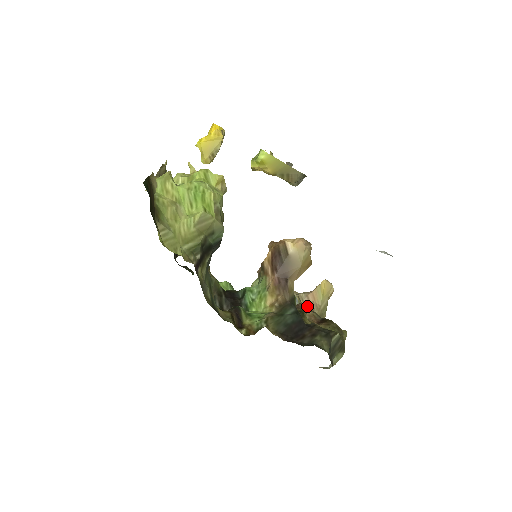
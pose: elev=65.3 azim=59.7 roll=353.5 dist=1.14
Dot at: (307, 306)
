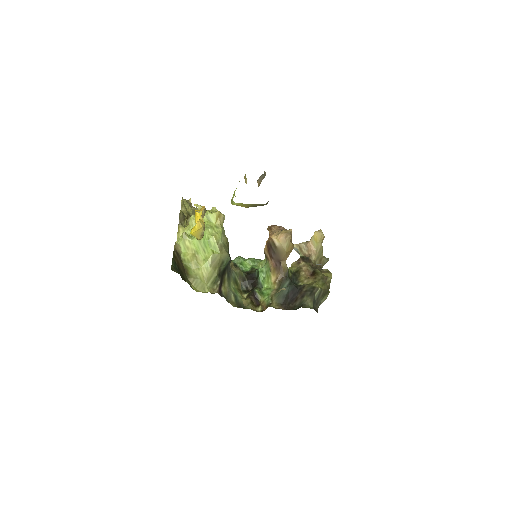
Dot at: (306, 257)
